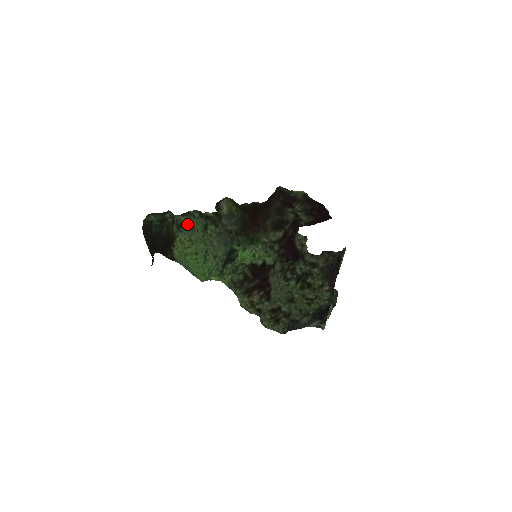
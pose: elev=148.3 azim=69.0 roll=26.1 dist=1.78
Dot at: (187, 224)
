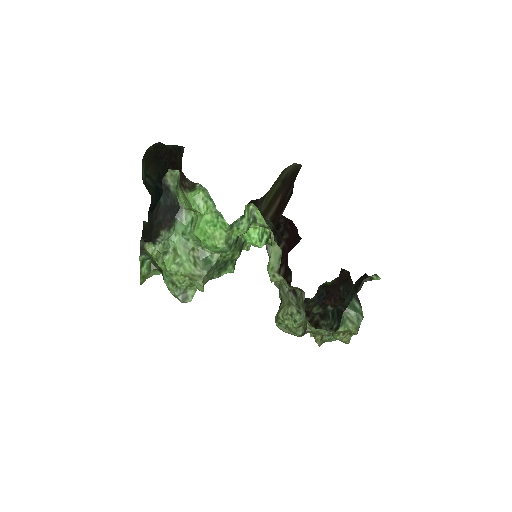
Dot at: occluded
